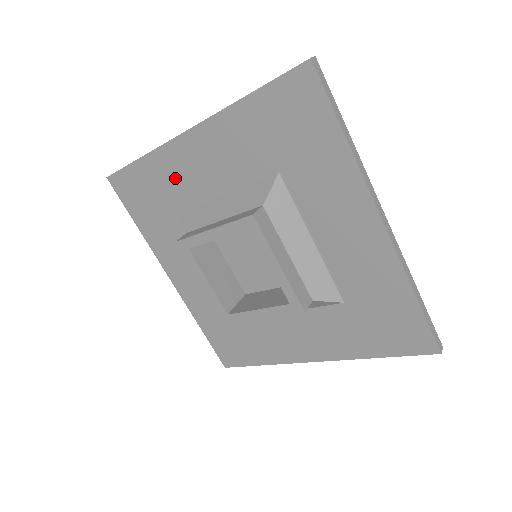
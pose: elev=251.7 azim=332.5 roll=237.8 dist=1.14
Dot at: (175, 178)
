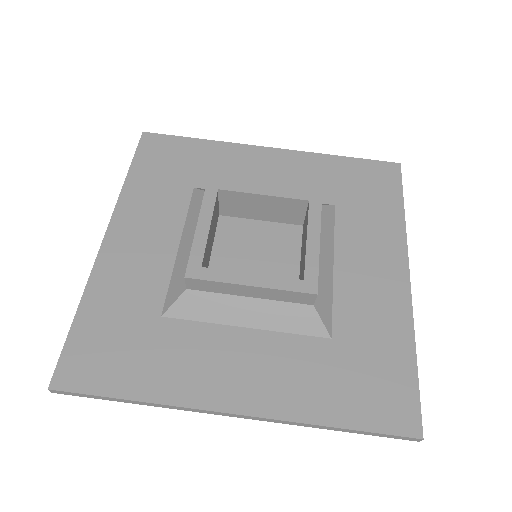
Dot at: (128, 284)
